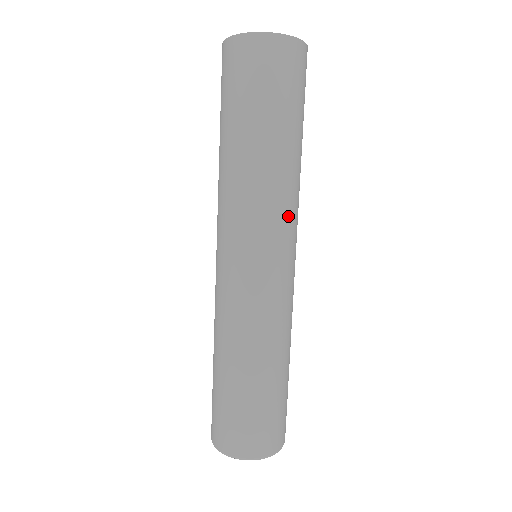
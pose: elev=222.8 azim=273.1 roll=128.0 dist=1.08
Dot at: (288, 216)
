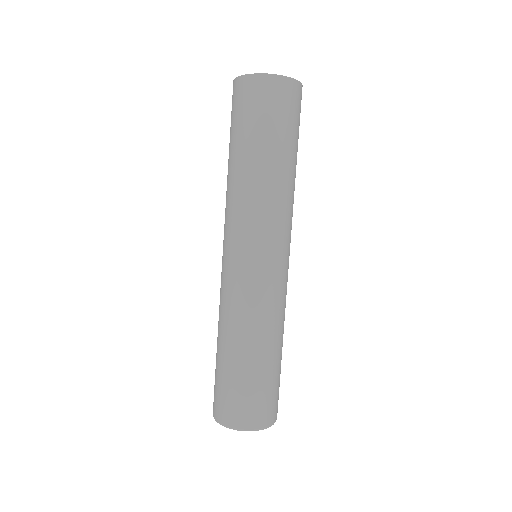
Dot at: (288, 222)
